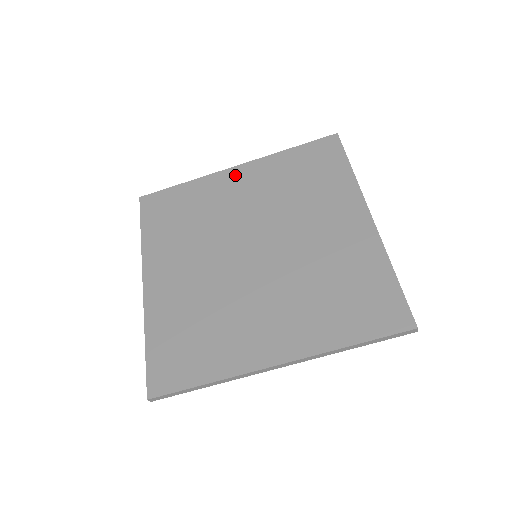
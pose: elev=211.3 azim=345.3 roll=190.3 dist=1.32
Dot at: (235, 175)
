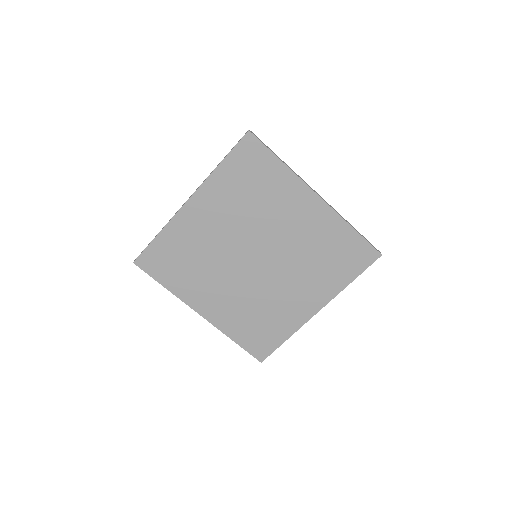
Dot at: (310, 202)
